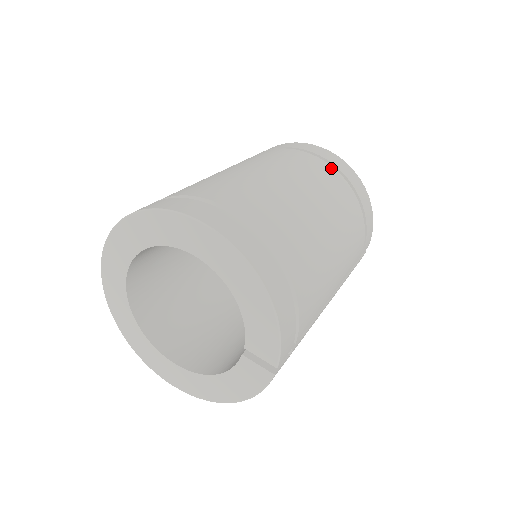
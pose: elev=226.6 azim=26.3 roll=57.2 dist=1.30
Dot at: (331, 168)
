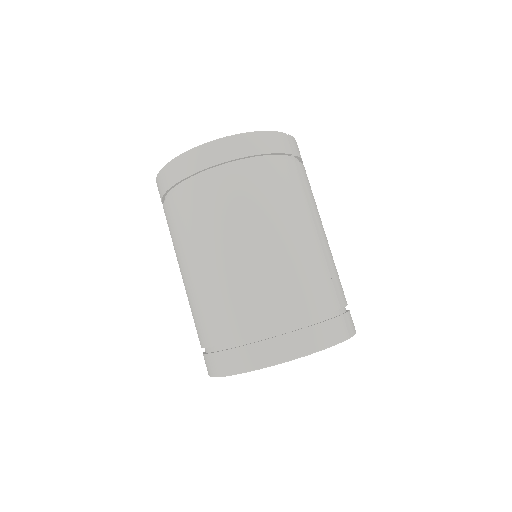
Dot at: (207, 180)
